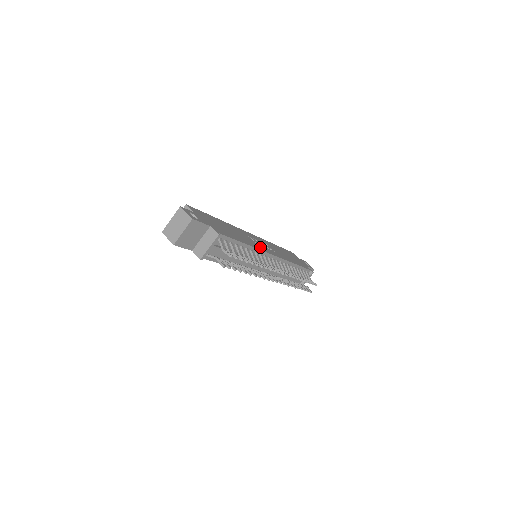
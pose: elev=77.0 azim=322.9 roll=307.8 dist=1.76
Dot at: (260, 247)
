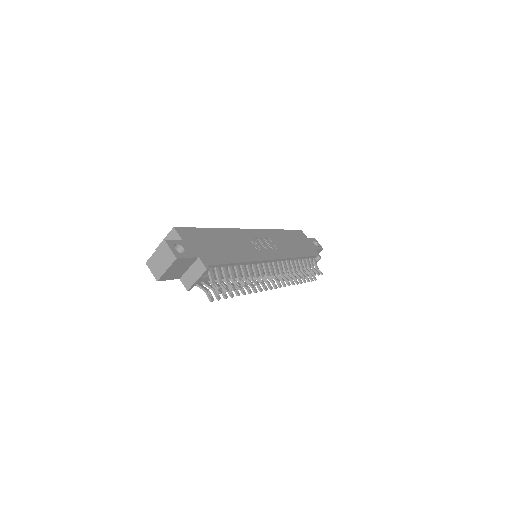
Dot at: (259, 254)
